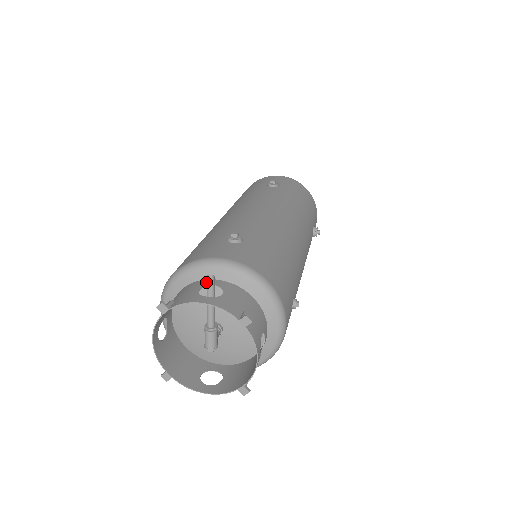
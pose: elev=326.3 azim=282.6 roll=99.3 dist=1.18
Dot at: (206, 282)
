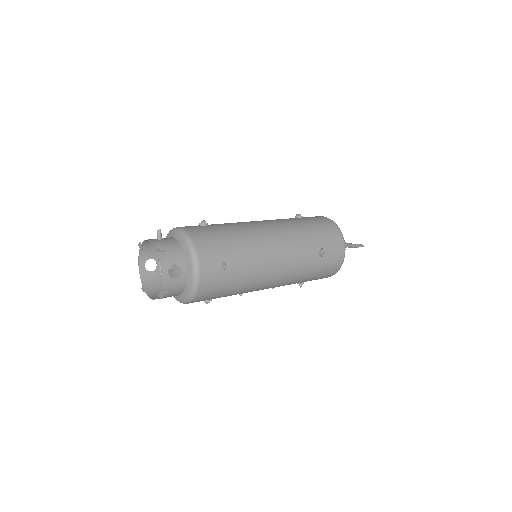
Dot at: (166, 238)
